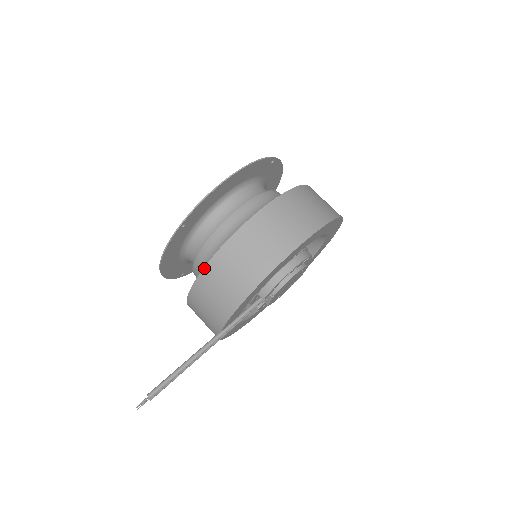
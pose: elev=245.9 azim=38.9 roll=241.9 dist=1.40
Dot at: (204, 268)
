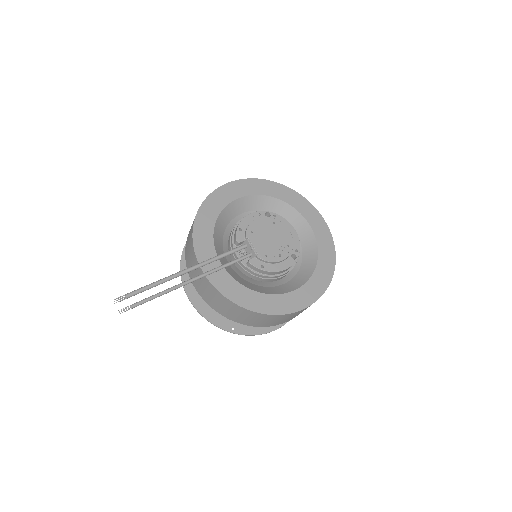
Dot at: occluded
